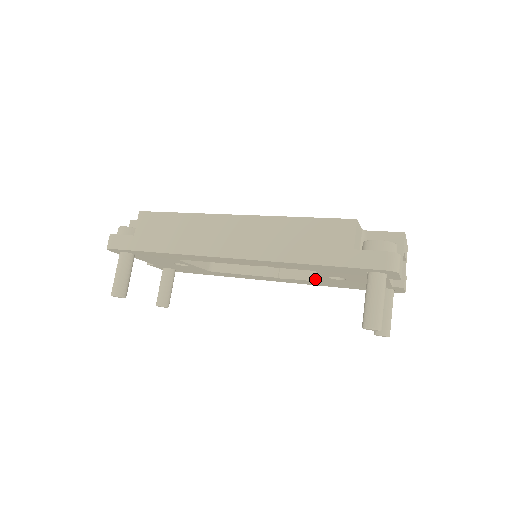
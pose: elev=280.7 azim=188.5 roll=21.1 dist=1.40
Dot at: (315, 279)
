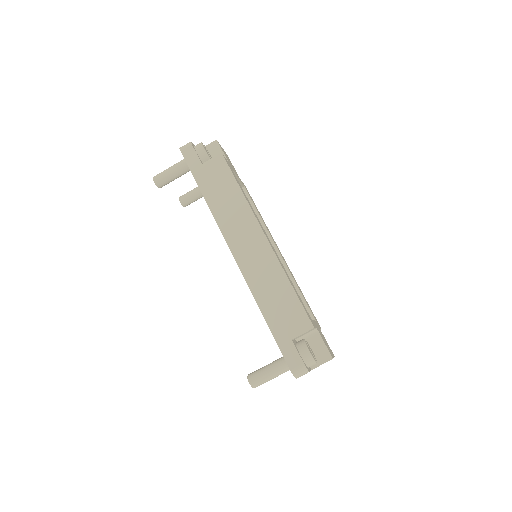
Dot at: occluded
